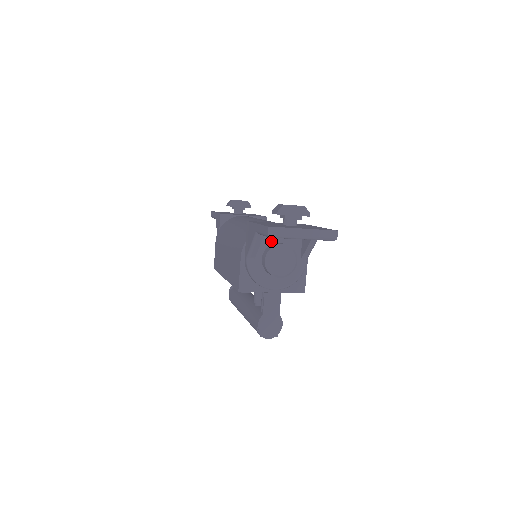
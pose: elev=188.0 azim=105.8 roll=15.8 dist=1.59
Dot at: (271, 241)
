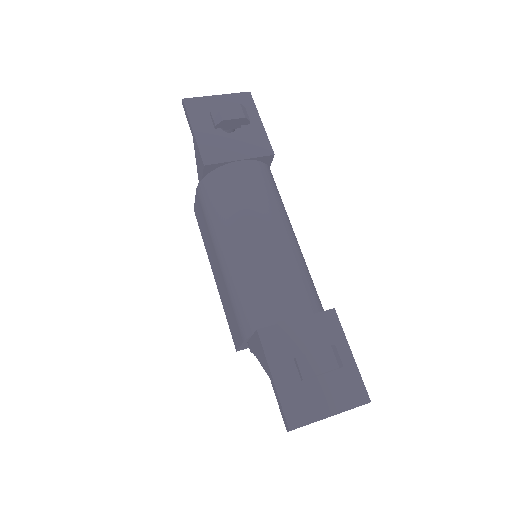
Dot at: occluded
